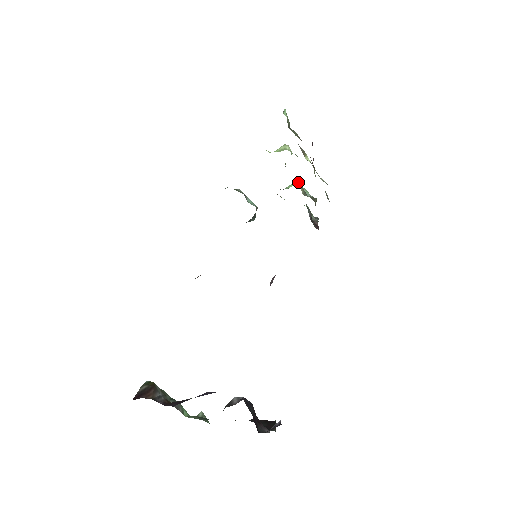
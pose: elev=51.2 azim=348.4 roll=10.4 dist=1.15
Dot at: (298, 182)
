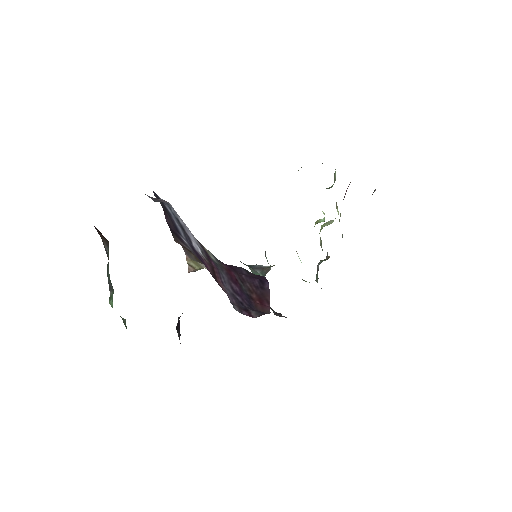
Dot at: (320, 237)
